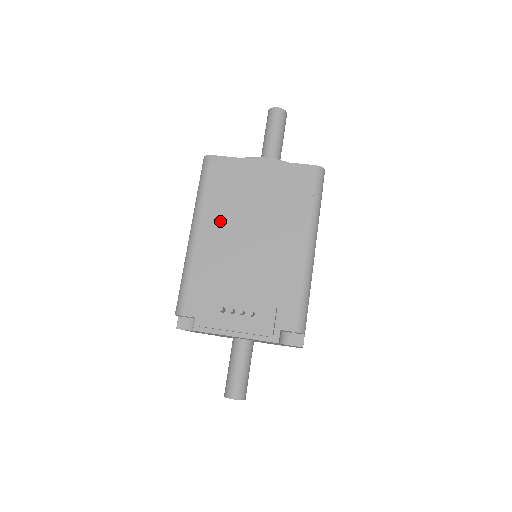
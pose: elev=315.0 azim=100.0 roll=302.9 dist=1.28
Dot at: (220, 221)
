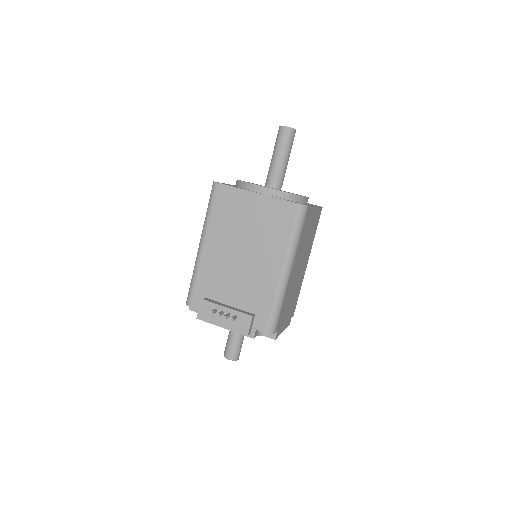
Dot at: (220, 240)
